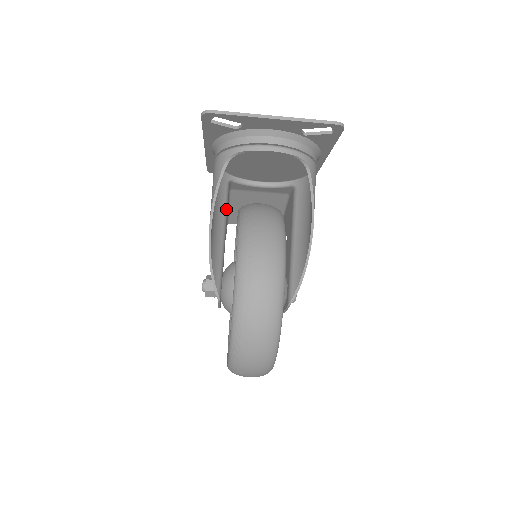
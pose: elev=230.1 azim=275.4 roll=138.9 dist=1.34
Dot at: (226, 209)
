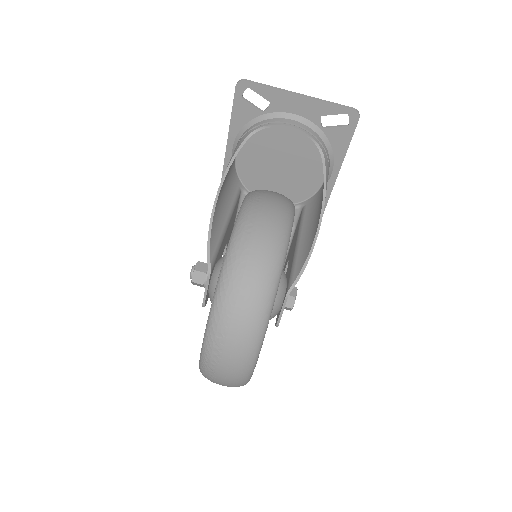
Dot at: (234, 205)
